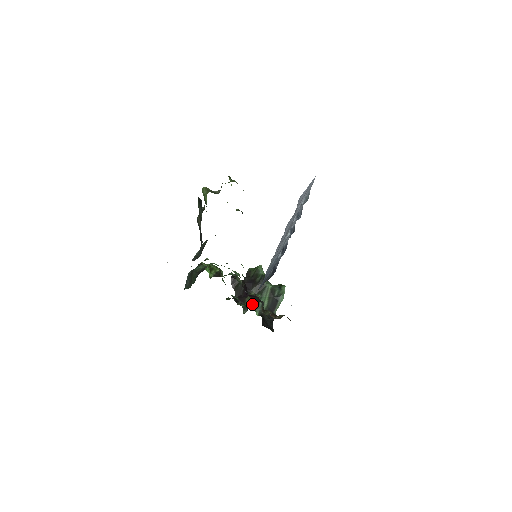
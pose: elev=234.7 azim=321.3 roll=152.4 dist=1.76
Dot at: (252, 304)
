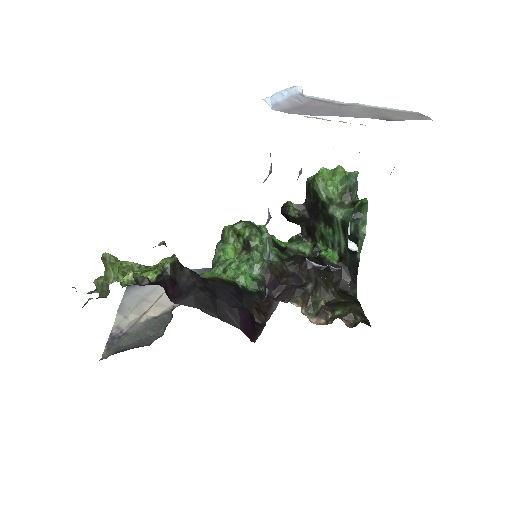
Dot at: (325, 242)
